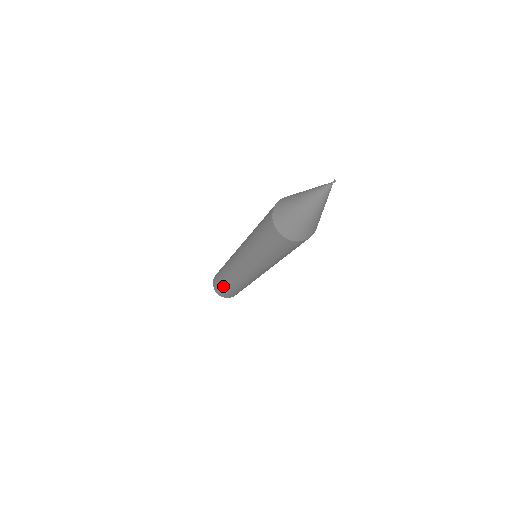
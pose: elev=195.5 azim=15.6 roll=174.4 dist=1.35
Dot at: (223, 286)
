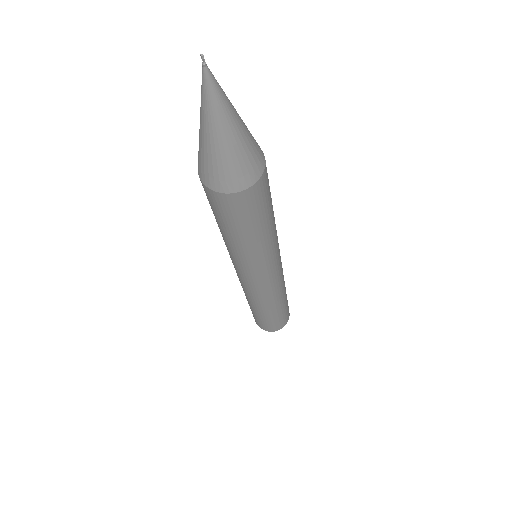
Dot at: (257, 315)
